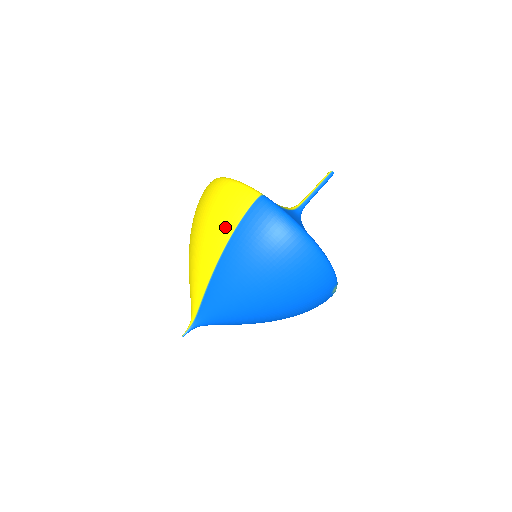
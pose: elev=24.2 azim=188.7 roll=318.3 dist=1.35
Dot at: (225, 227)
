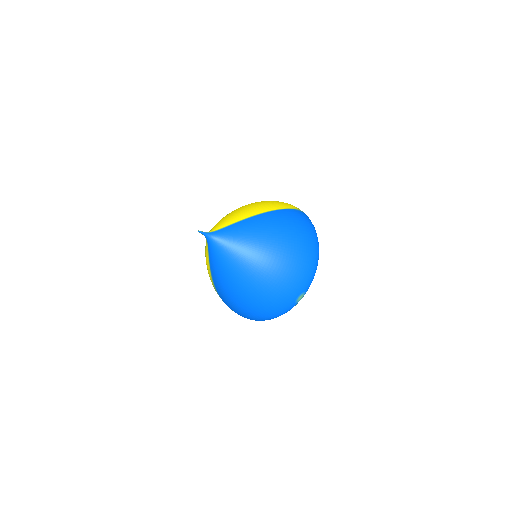
Dot at: (278, 206)
